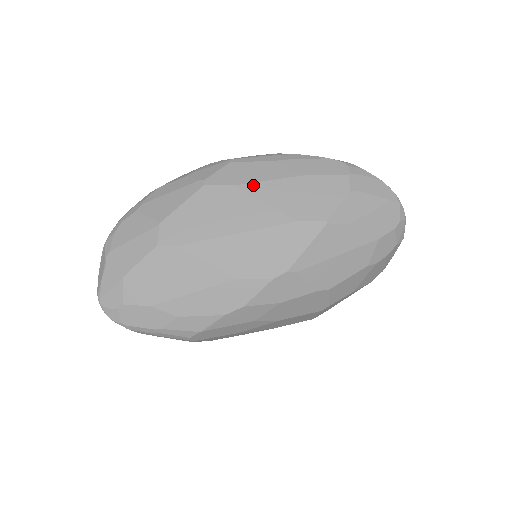
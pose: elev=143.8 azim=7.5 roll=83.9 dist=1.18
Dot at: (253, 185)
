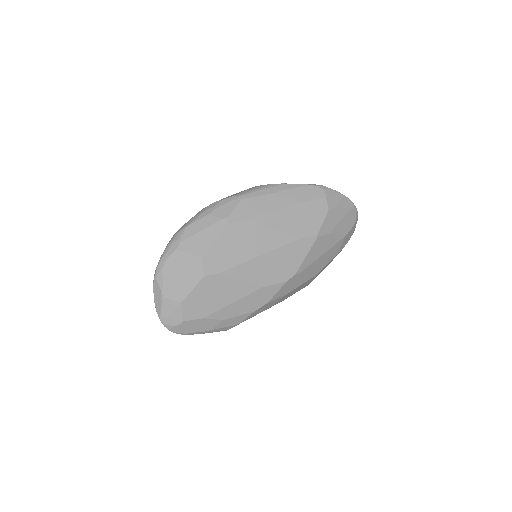
Dot at: (264, 217)
